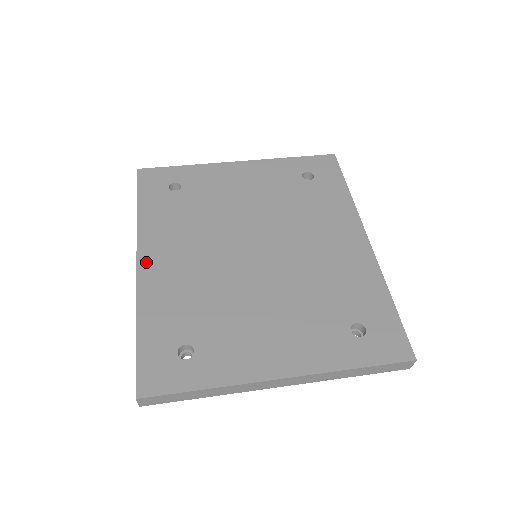
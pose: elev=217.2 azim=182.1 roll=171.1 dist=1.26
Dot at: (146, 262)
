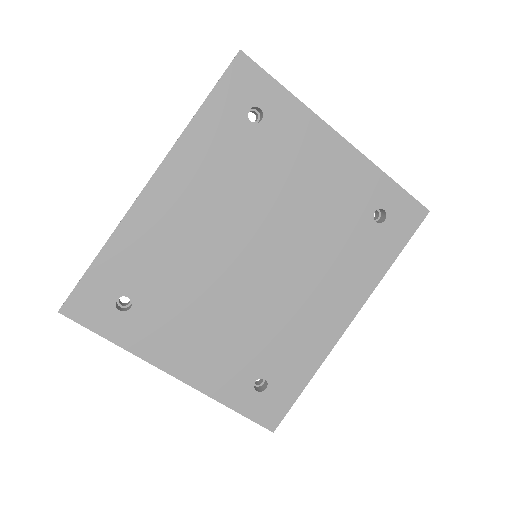
Dot at: (157, 188)
